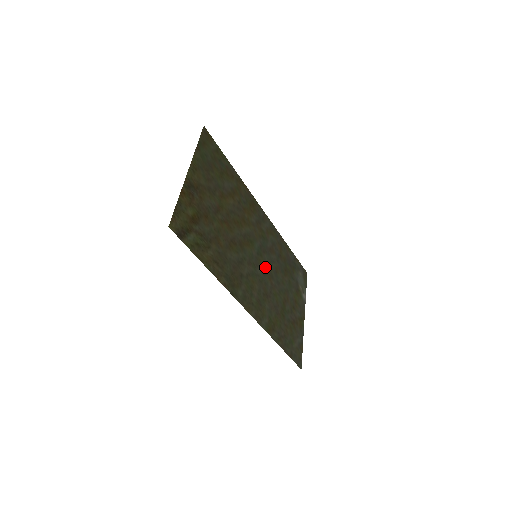
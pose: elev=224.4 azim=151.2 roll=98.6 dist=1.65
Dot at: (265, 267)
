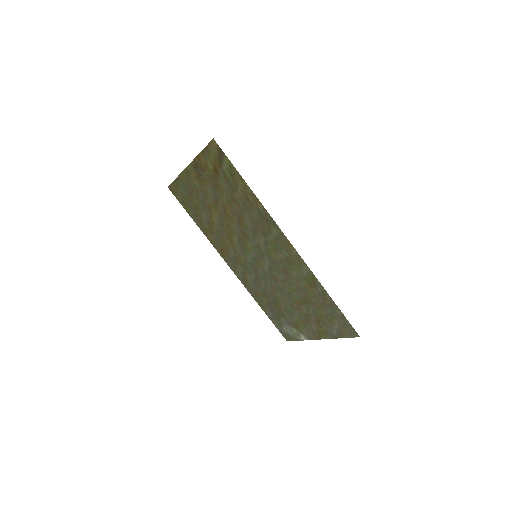
Dot at: (266, 271)
